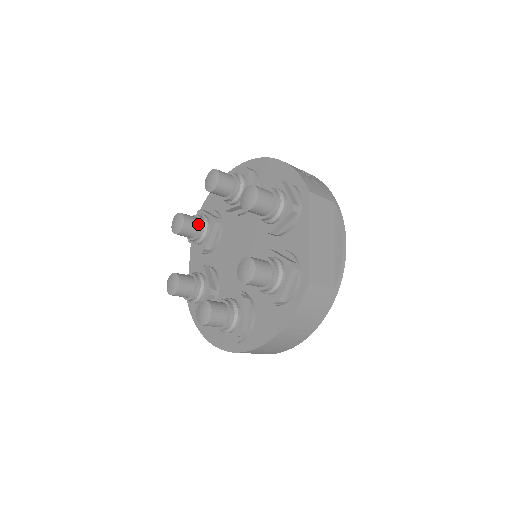
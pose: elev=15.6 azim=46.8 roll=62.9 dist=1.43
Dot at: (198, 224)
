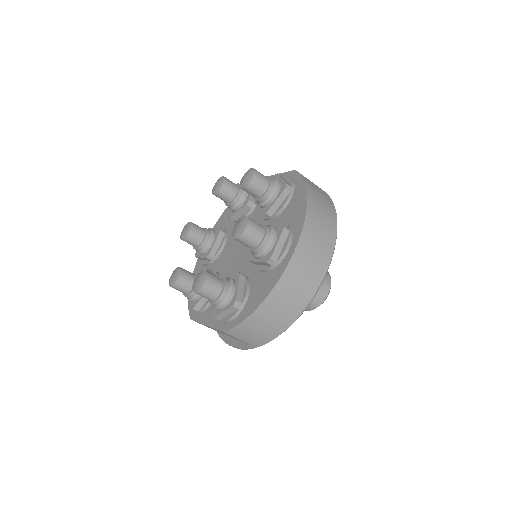
Dot at: occluded
